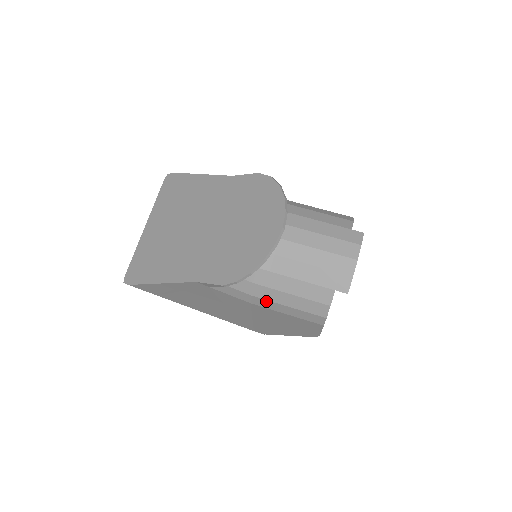
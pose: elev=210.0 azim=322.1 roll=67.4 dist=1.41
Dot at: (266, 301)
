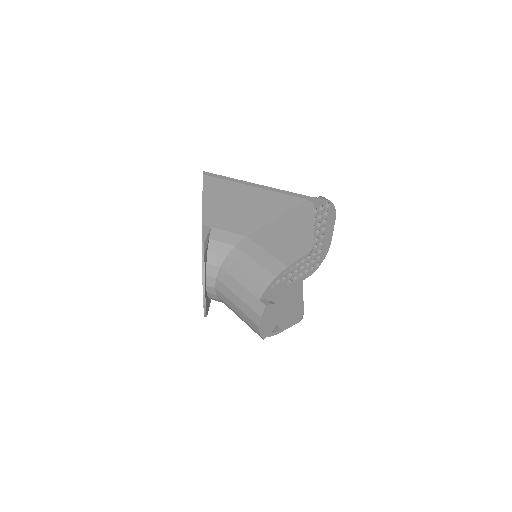
Dot at: occluded
